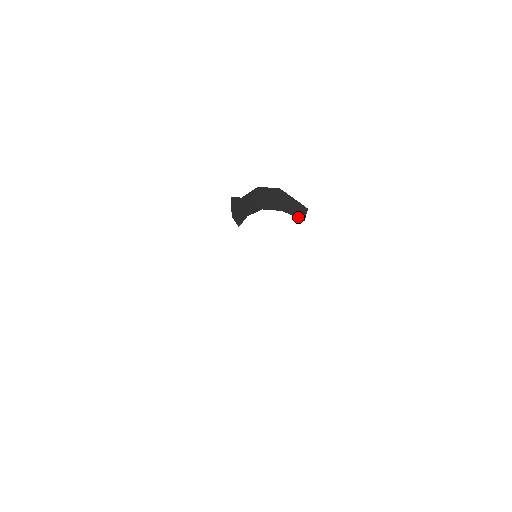
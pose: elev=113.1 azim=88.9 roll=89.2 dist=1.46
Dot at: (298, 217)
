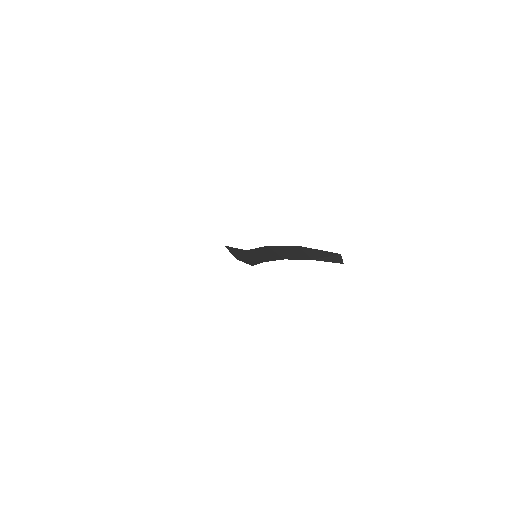
Dot at: (334, 262)
